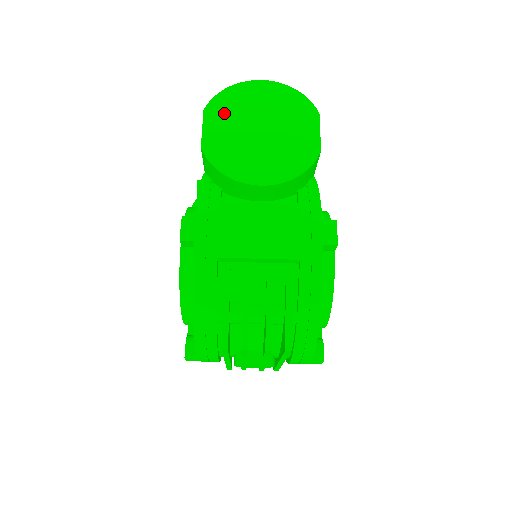
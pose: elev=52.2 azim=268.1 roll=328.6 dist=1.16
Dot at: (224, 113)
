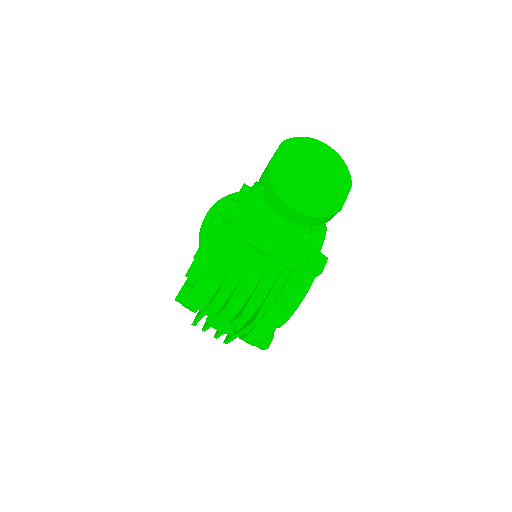
Dot at: (293, 151)
